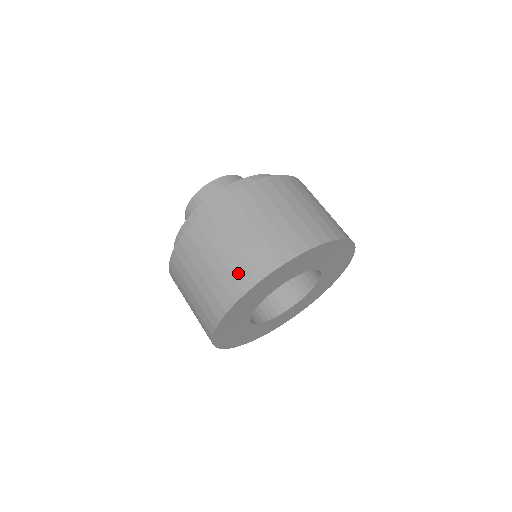
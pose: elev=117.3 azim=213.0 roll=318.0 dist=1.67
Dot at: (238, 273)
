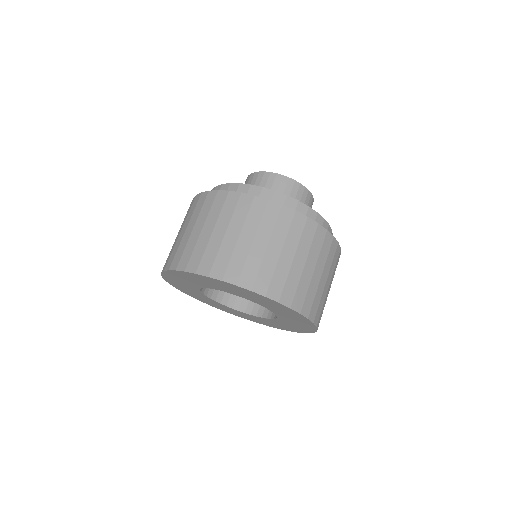
Dot at: (249, 268)
